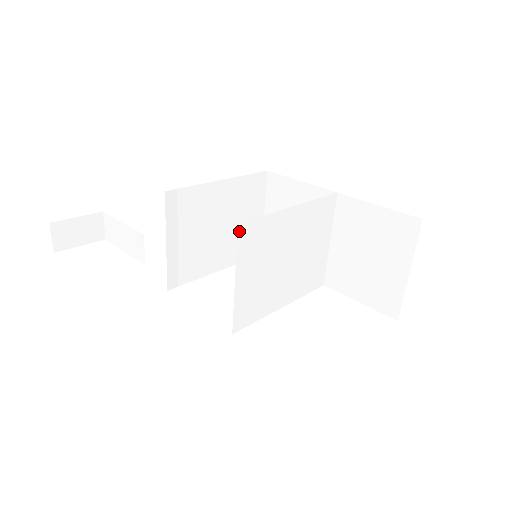
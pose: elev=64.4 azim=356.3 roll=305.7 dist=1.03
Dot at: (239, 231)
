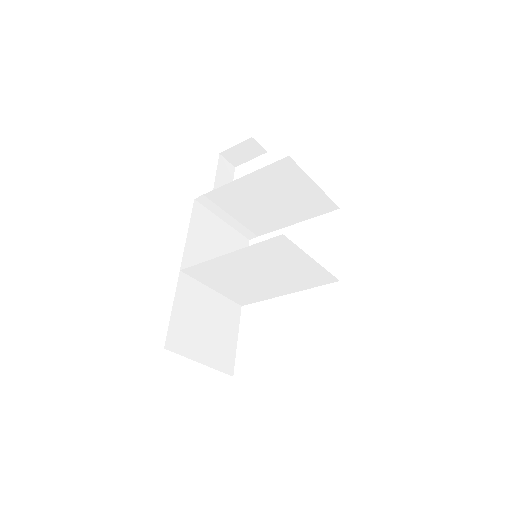
Dot at: (186, 272)
